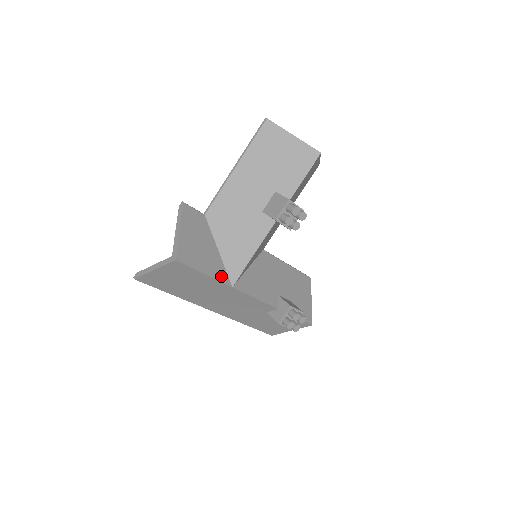
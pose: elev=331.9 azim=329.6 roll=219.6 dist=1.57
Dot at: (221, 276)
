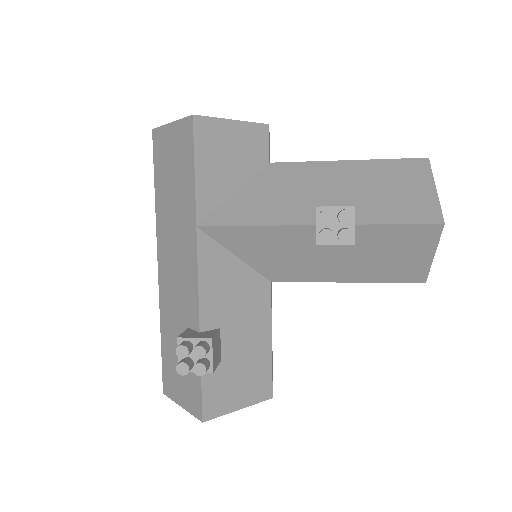
Dot at: (204, 202)
